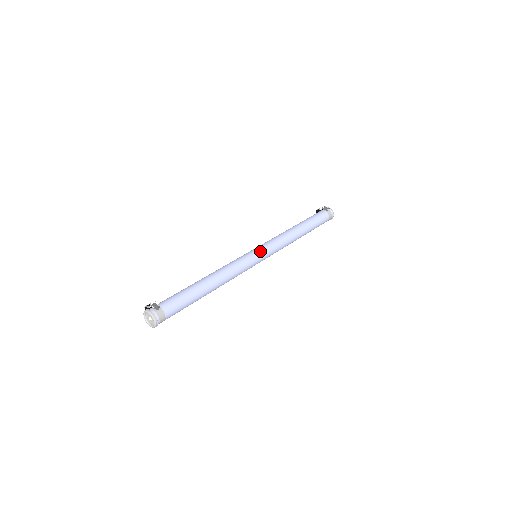
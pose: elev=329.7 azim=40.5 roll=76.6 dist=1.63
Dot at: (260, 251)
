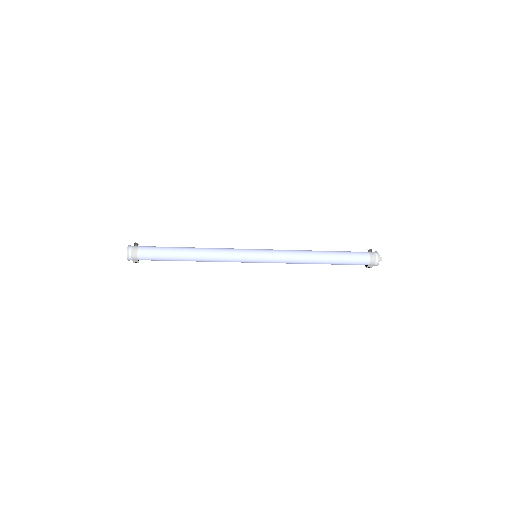
Dot at: (258, 249)
